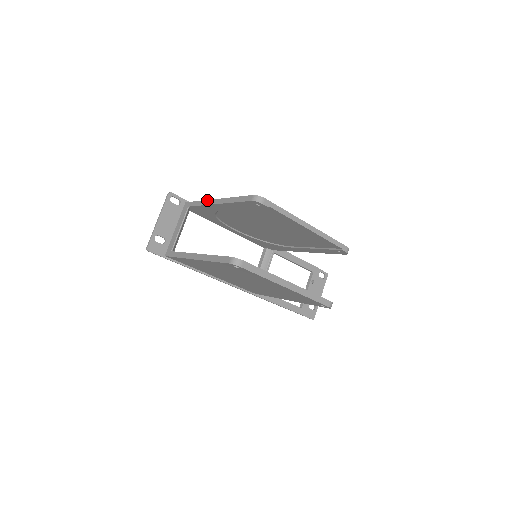
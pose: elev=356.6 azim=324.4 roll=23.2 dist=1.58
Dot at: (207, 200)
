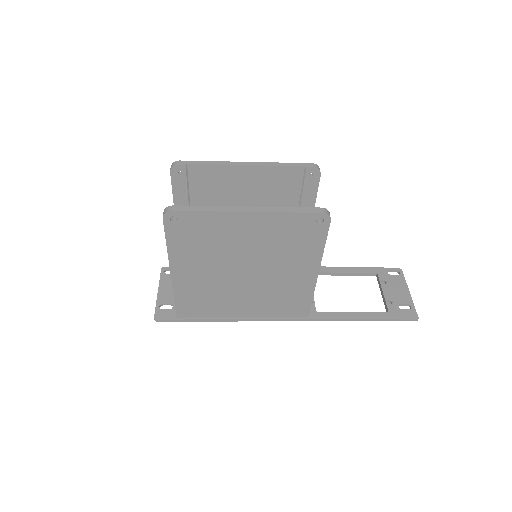
Dot at: occluded
